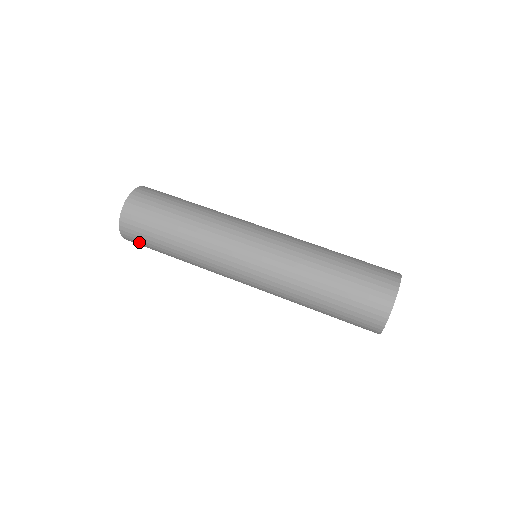
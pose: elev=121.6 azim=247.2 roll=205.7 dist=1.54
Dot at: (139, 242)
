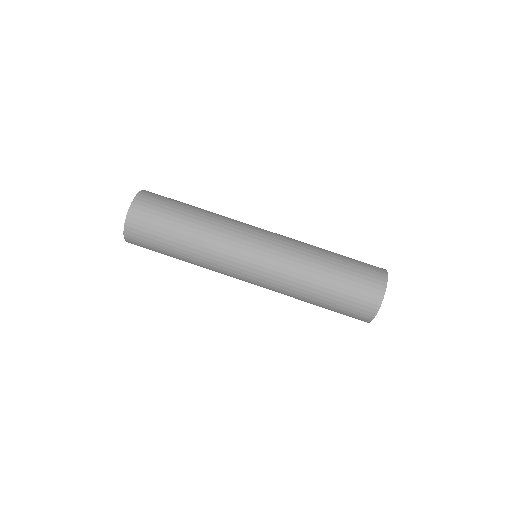
Dot at: occluded
